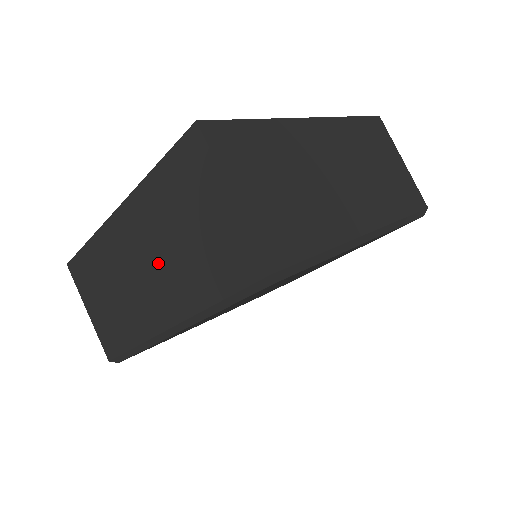
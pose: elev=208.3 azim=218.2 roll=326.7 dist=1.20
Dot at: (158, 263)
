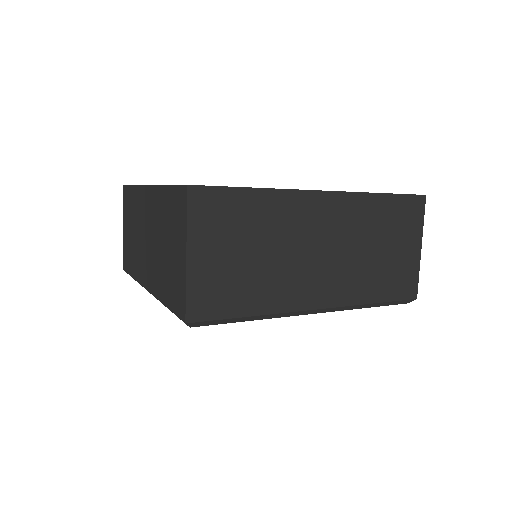
Dot at: (152, 246)
